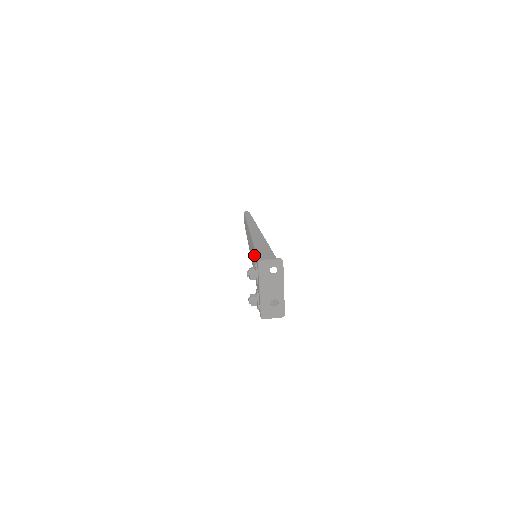
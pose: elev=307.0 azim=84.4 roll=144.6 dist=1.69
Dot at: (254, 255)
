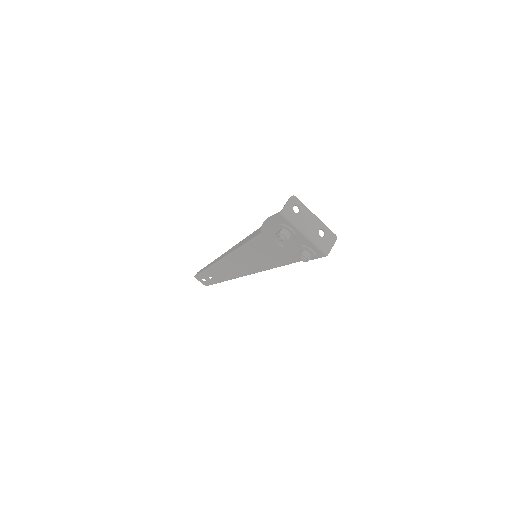
Dot at: (264, 233)
